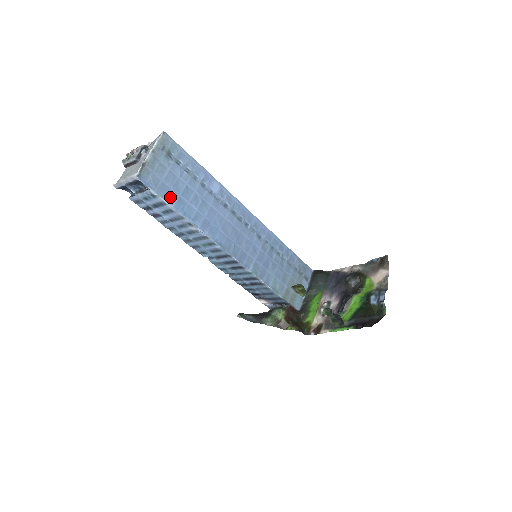
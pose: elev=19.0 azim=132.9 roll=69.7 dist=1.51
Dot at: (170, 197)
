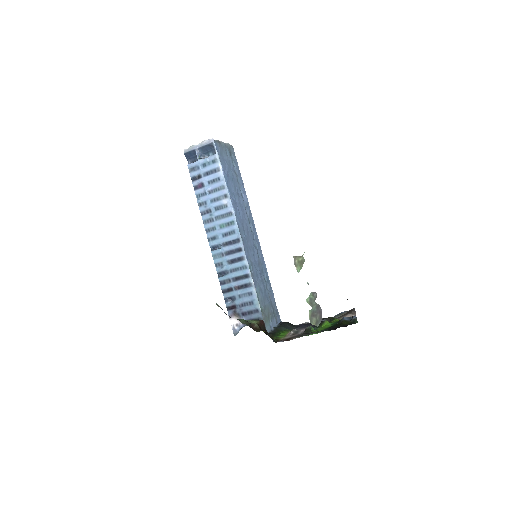
Dot at: (224, 169)
